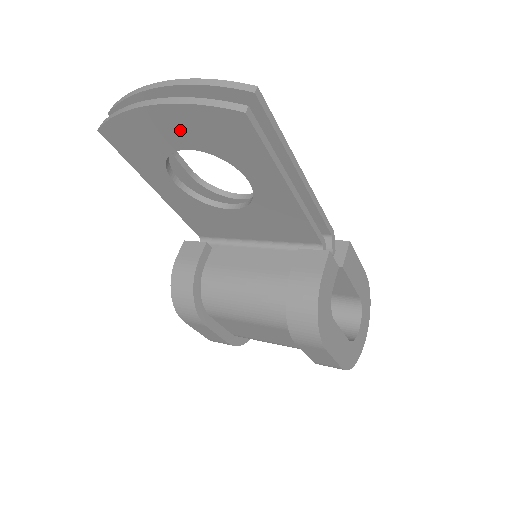
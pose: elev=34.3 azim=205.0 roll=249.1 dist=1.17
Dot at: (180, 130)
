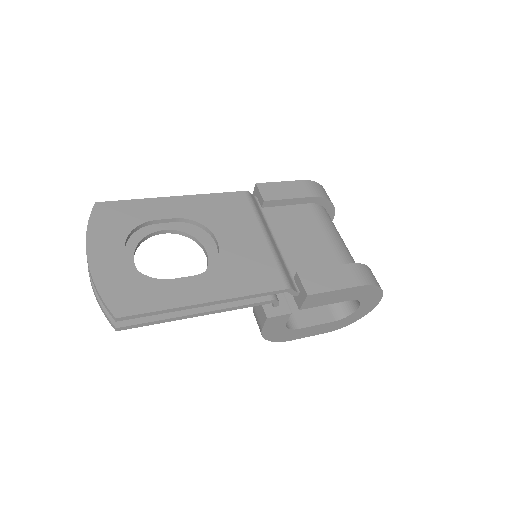
Dot at: occluded
